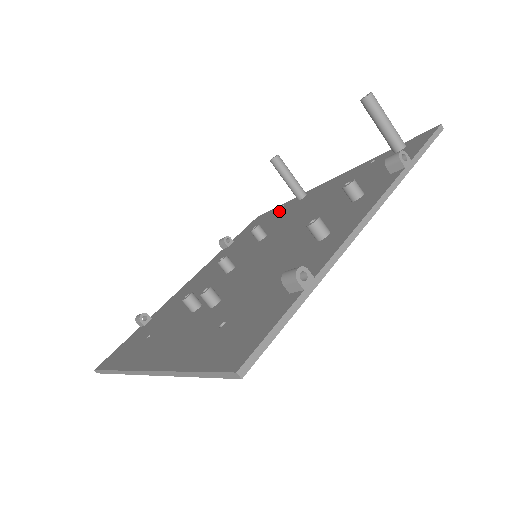
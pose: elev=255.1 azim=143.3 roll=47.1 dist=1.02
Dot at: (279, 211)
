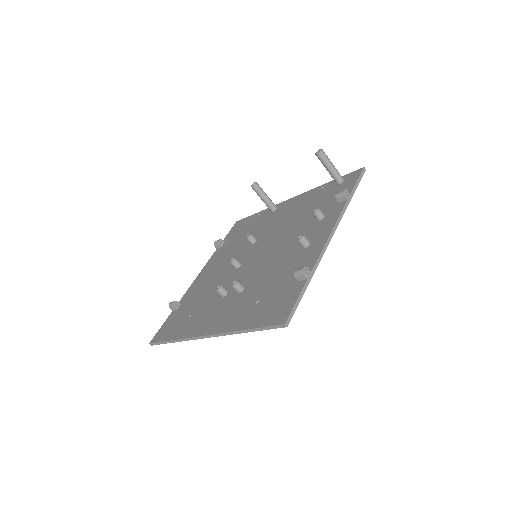
Dot at: (257, 219)
